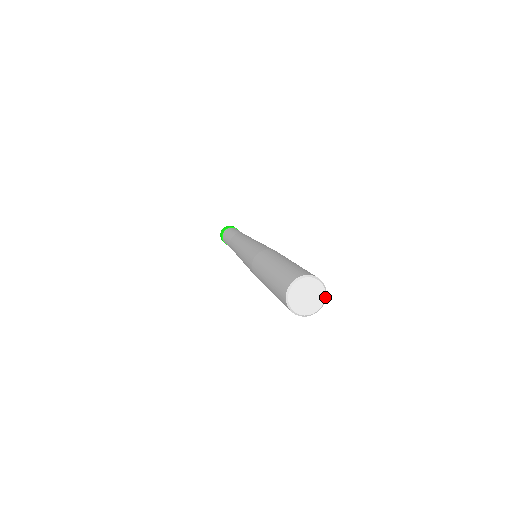
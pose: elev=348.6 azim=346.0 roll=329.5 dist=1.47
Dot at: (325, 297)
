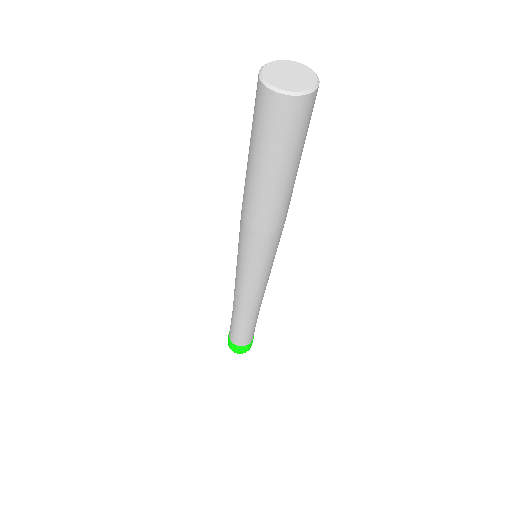
Dot at: (304, 65)
